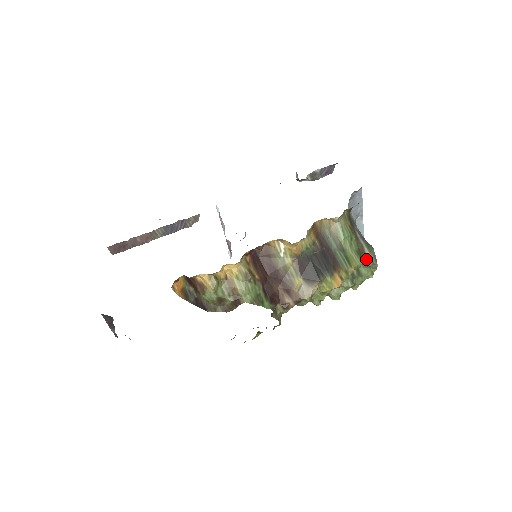
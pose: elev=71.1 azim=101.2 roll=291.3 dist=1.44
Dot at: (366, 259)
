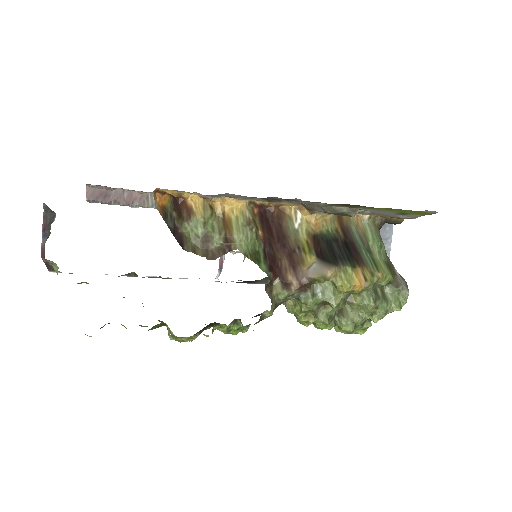
Dot at: (396, 277)
